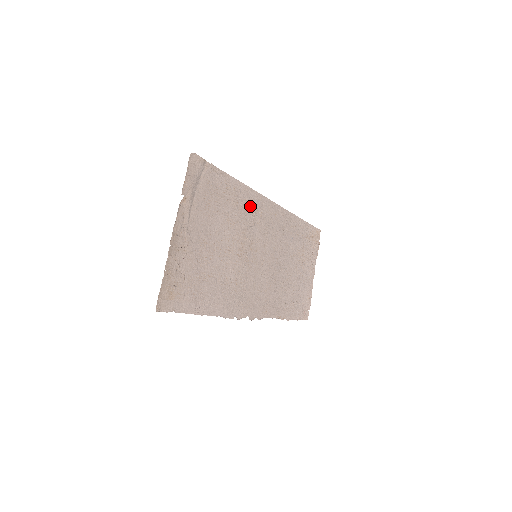
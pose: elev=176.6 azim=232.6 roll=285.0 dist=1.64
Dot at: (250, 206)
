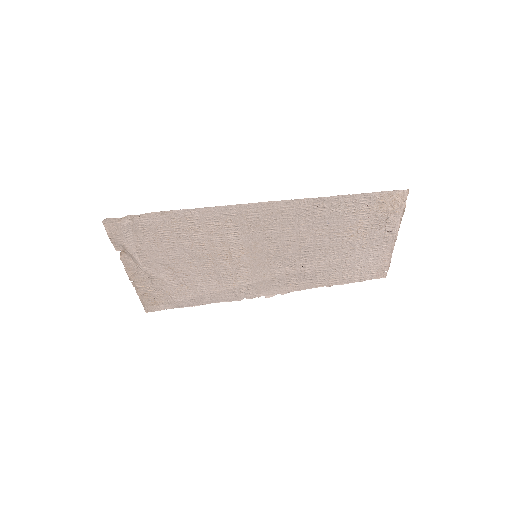
Dot at: (224, 222)
